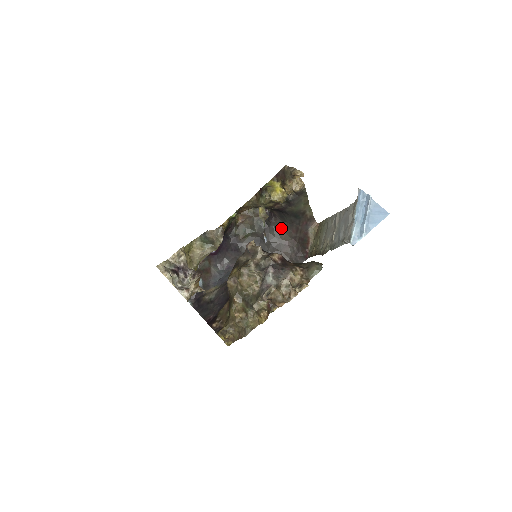
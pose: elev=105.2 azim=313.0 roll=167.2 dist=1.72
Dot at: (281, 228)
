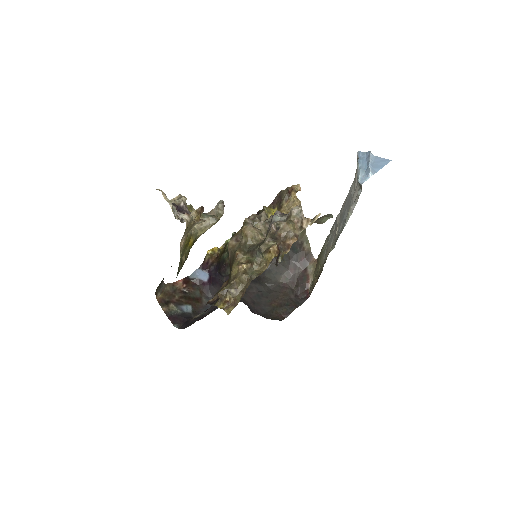
Dot at: (278, 269)
